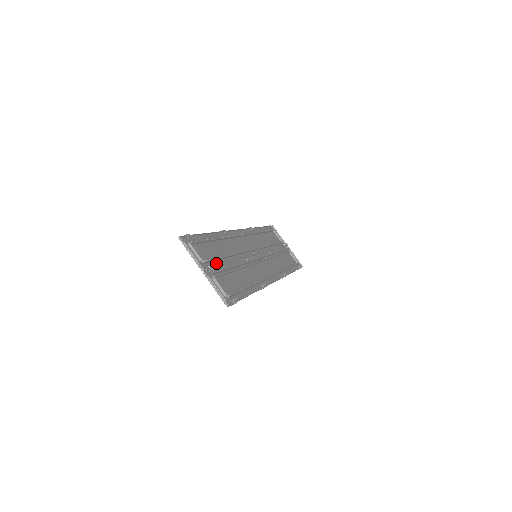
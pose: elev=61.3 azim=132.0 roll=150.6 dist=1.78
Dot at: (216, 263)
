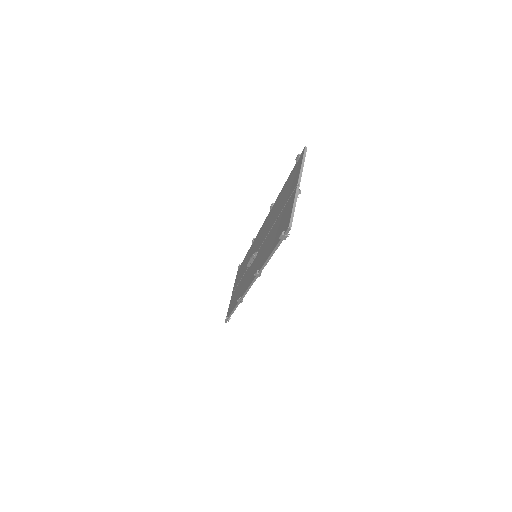
Dot at: occluded
